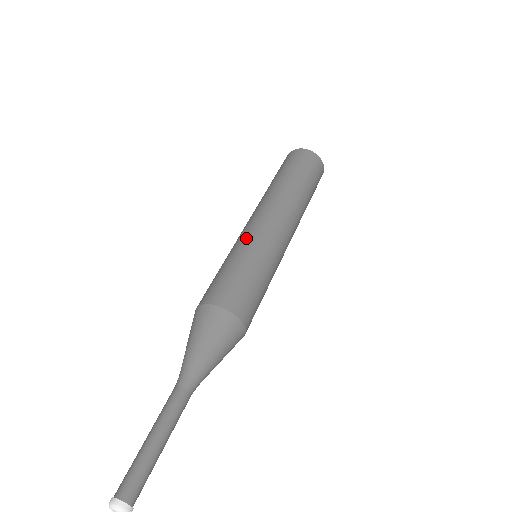
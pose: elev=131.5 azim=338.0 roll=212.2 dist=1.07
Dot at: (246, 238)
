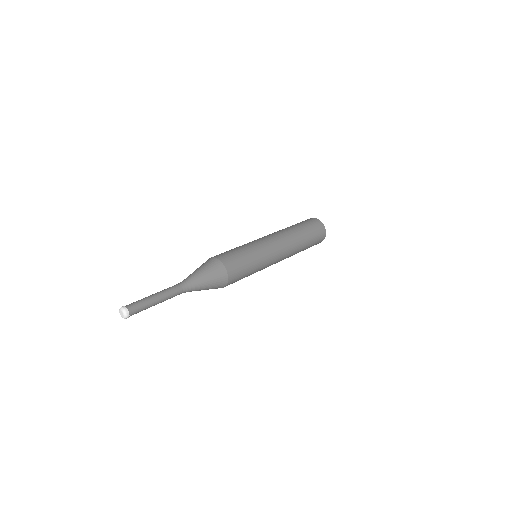
Dot at: occluded
